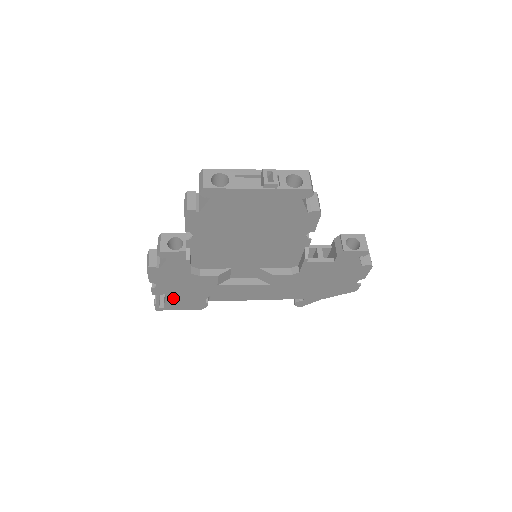
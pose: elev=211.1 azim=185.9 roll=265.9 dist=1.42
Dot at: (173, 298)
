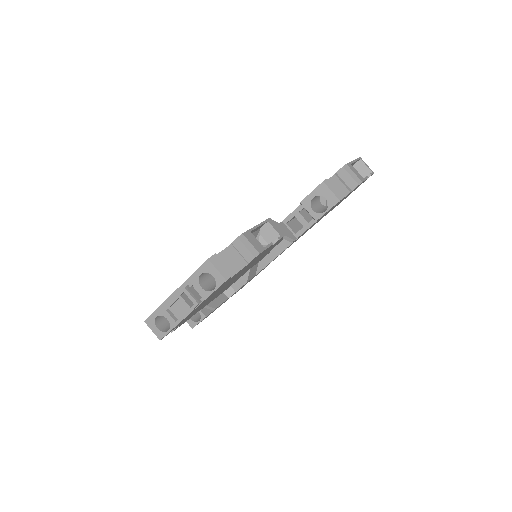
Dot at: occluded
